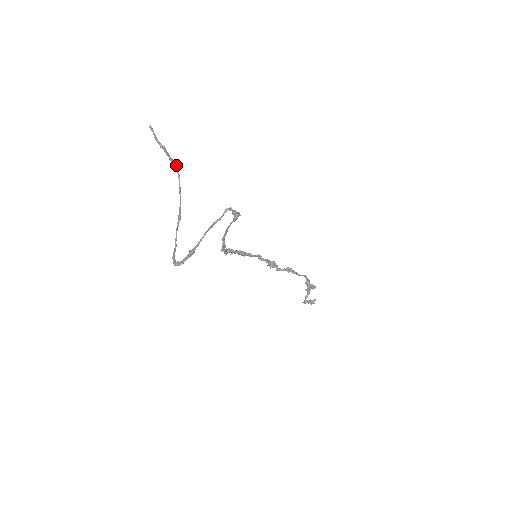
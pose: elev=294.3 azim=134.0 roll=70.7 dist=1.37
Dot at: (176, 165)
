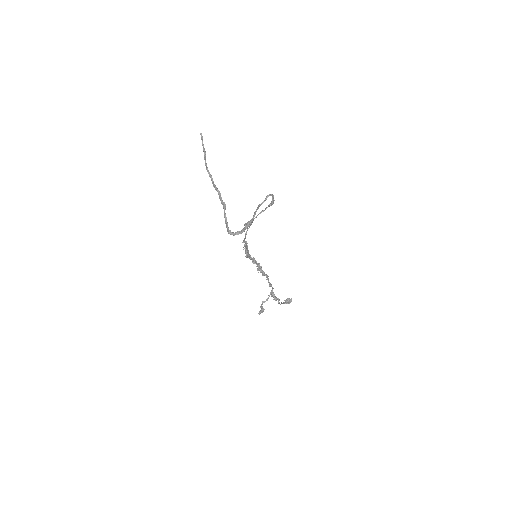
Dot at: occluded
